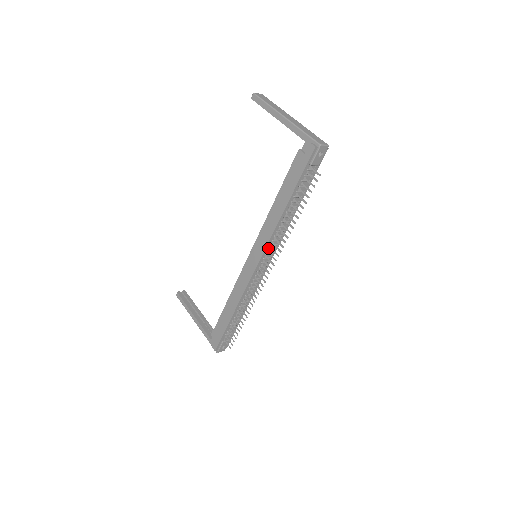
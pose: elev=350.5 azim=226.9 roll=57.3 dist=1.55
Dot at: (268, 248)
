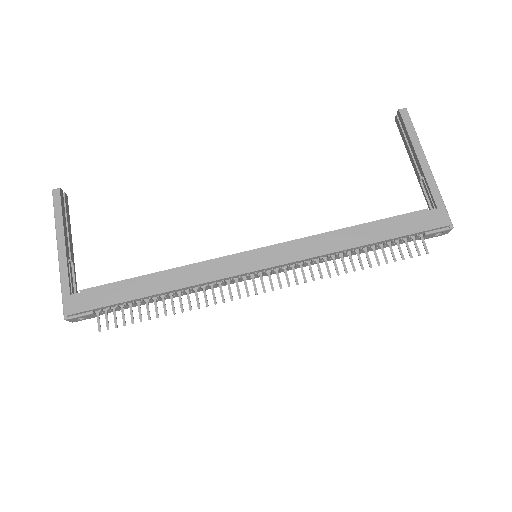
Dot at: (290, 264)
